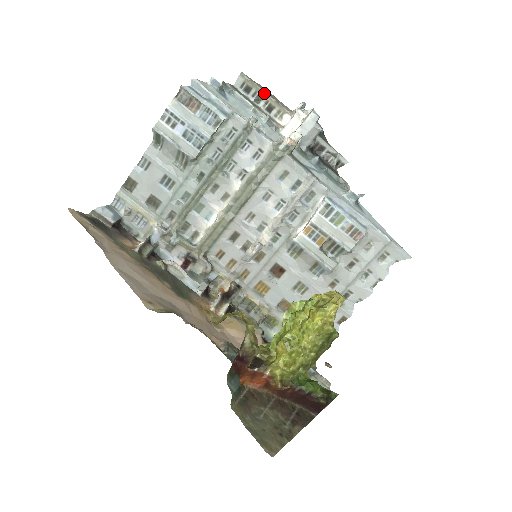
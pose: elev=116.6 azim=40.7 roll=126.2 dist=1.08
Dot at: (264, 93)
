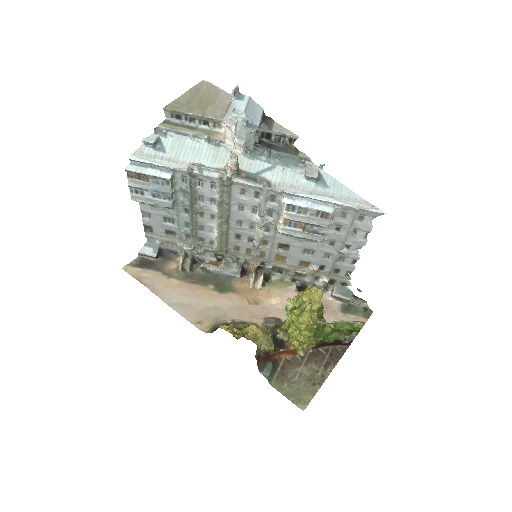
Dot at: (192, 115)
